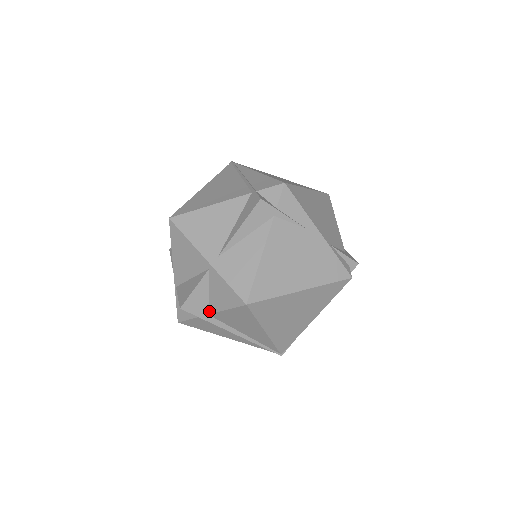
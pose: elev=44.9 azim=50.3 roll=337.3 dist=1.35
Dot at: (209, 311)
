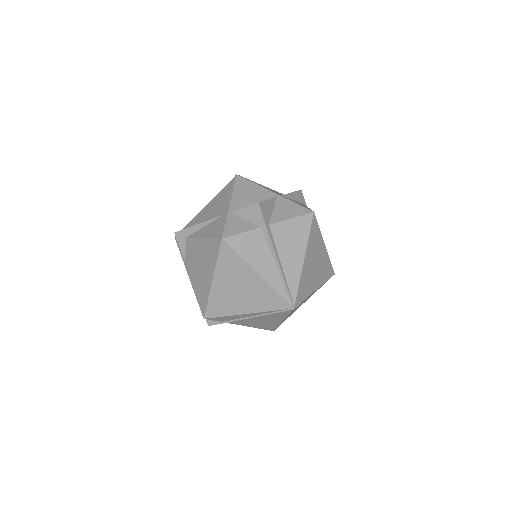
Dot at: (271, 222)
